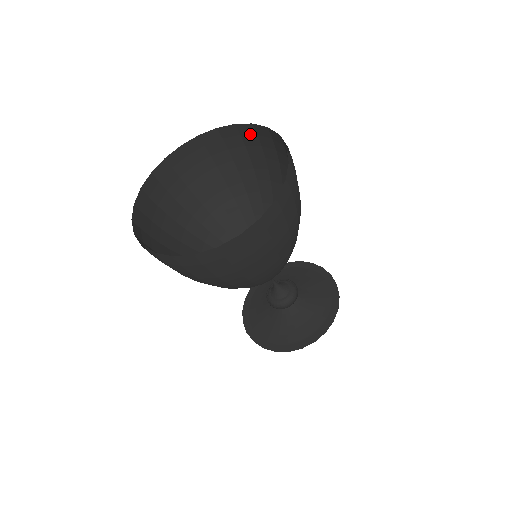
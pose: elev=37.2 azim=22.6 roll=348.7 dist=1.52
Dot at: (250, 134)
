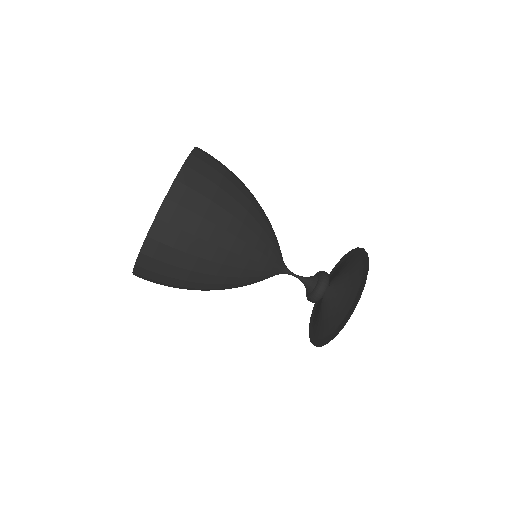
Dot at: occluded
